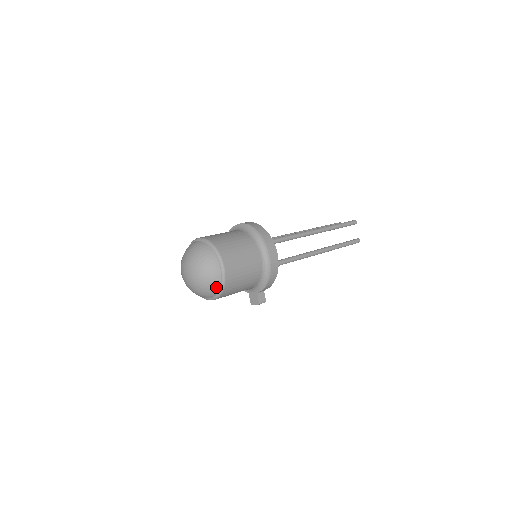
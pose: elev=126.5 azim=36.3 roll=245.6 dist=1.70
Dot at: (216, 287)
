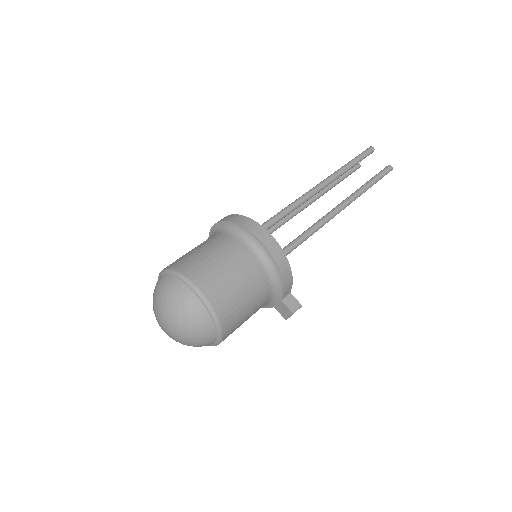
Dot at: (206, 322)
